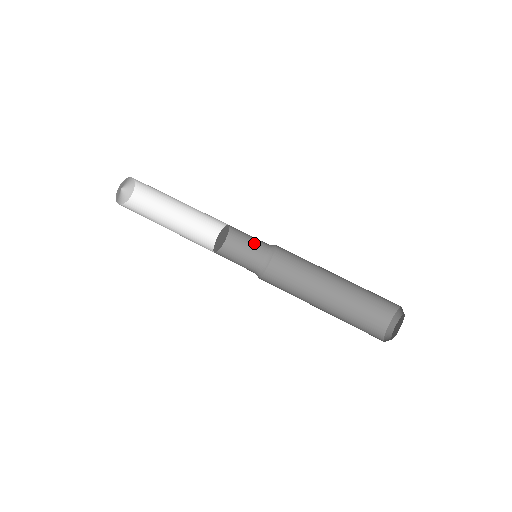
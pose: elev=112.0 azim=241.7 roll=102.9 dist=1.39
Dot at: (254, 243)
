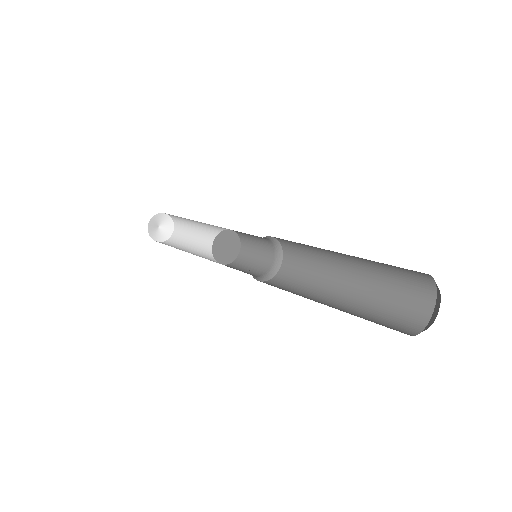
Dot at: (262, 256)
